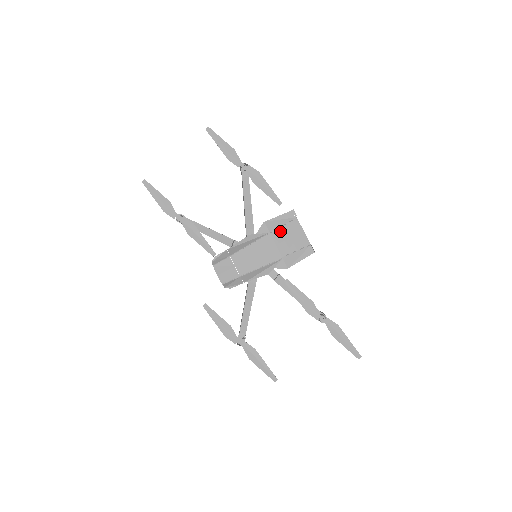
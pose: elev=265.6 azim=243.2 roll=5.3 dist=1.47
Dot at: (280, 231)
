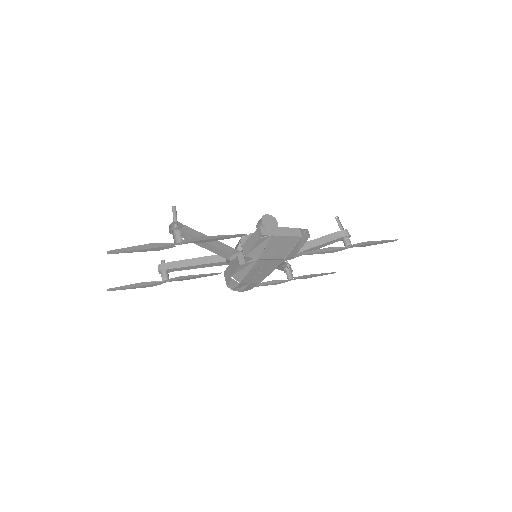
Dot at: (265, 252)
